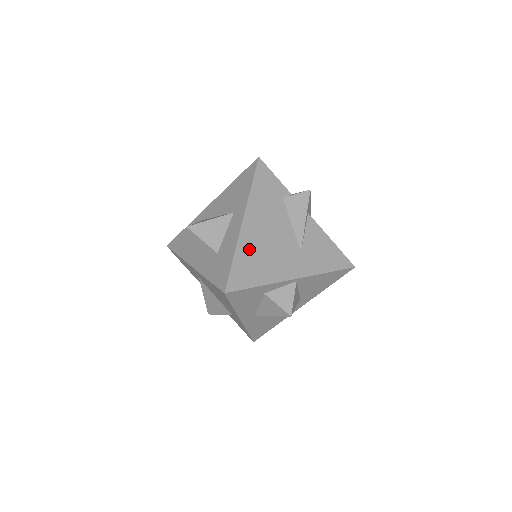
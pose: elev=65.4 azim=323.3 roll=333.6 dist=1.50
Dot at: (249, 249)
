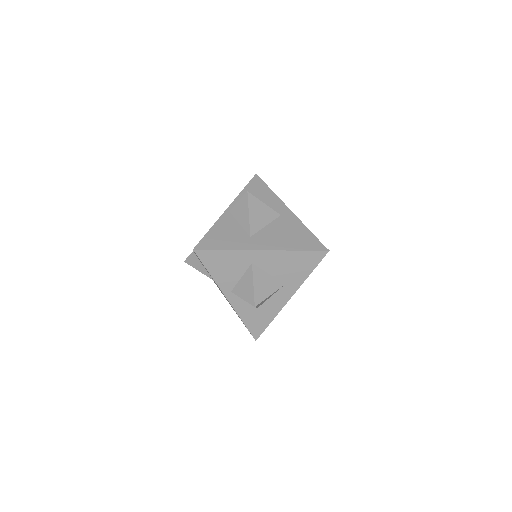
Dot at: occluded
